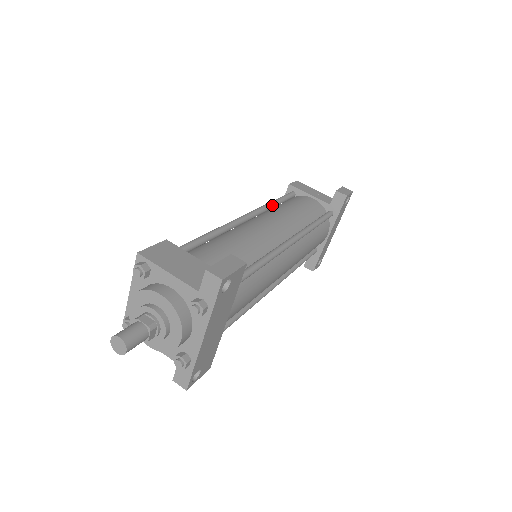
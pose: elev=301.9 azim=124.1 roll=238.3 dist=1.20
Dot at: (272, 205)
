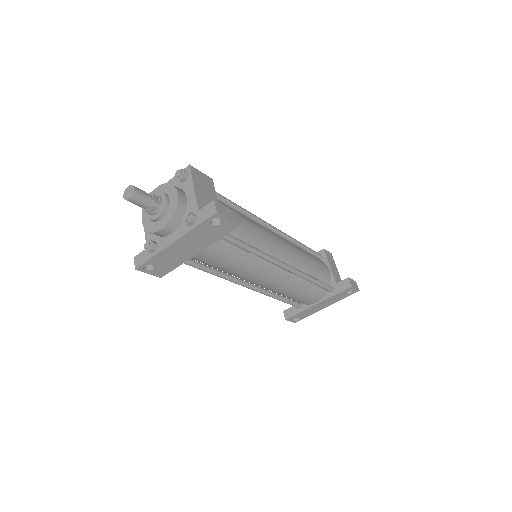
Dot at: (298, 244)
